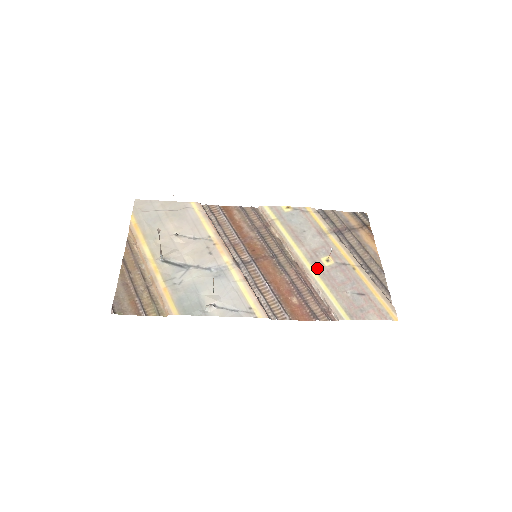
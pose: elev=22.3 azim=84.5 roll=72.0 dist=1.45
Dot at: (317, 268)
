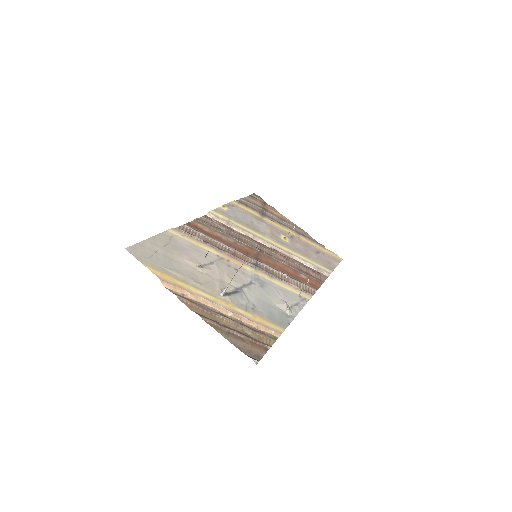
Dot at: (287, 247)
